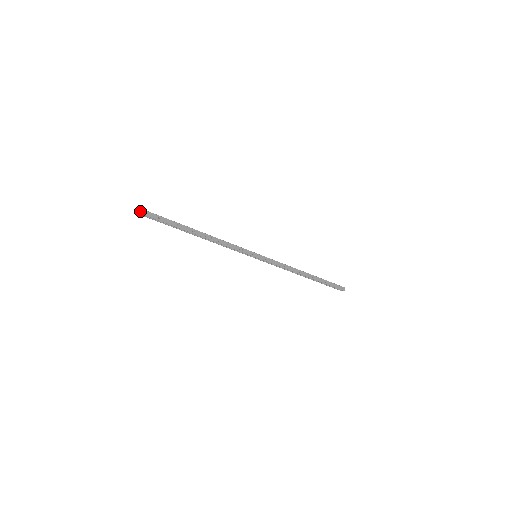
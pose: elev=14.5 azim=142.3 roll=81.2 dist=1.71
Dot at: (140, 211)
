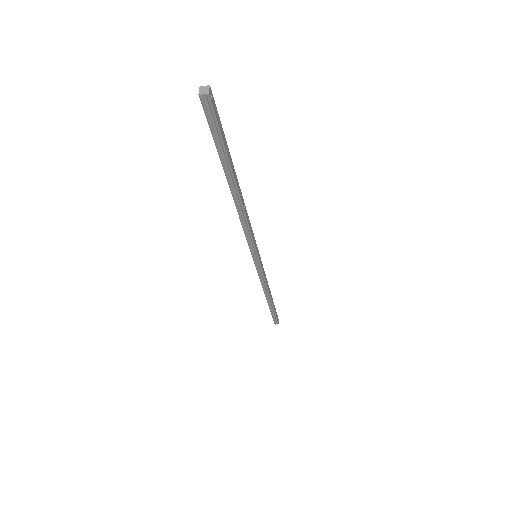
Dot at: (211, 98)
